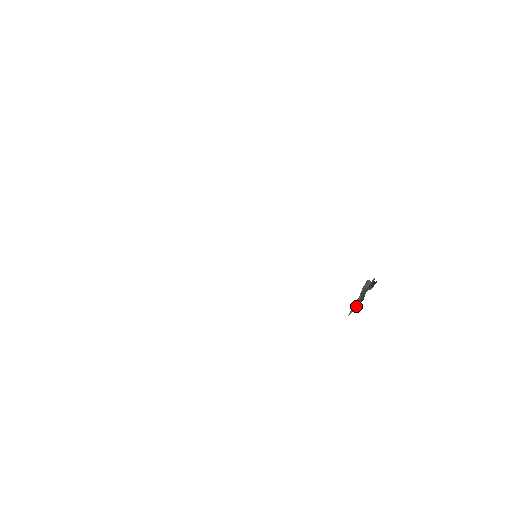
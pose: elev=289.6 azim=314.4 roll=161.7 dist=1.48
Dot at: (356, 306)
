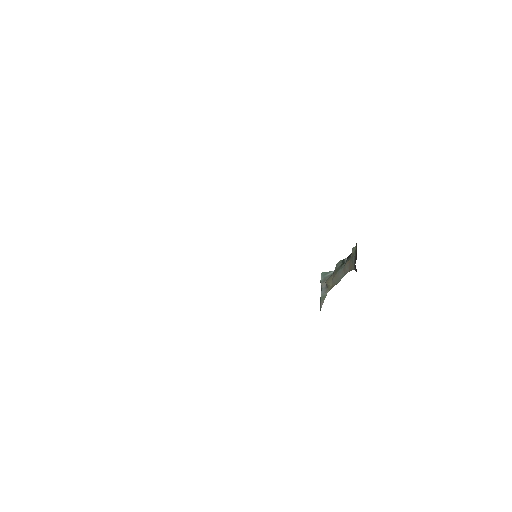
Dot at: (325, 296)
